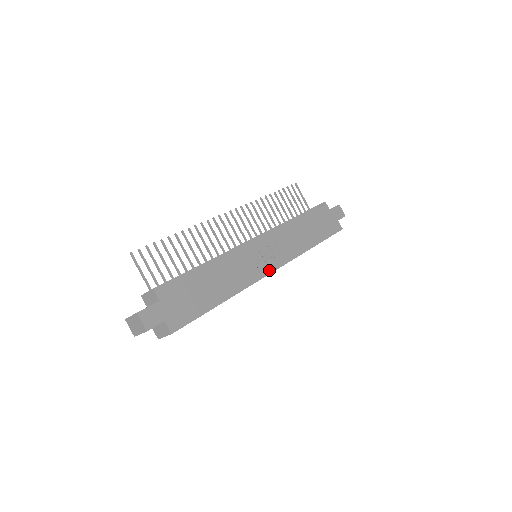
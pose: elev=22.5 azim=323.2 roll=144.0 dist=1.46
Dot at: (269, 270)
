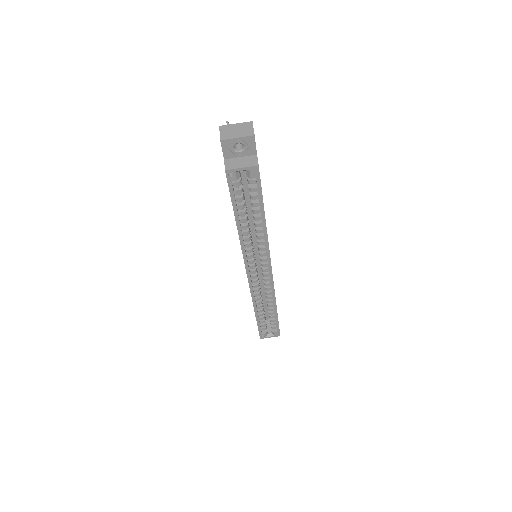
Dot at: (271, 266)
